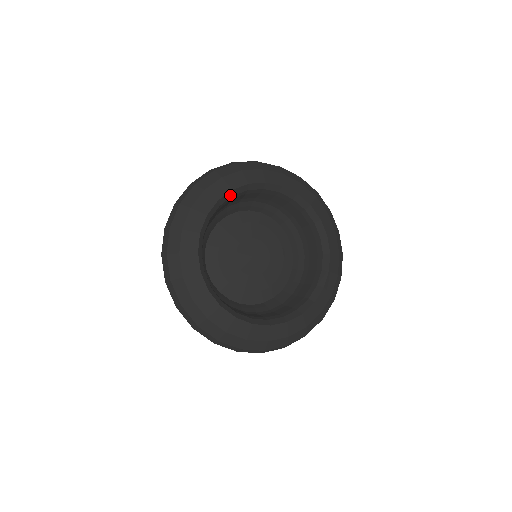
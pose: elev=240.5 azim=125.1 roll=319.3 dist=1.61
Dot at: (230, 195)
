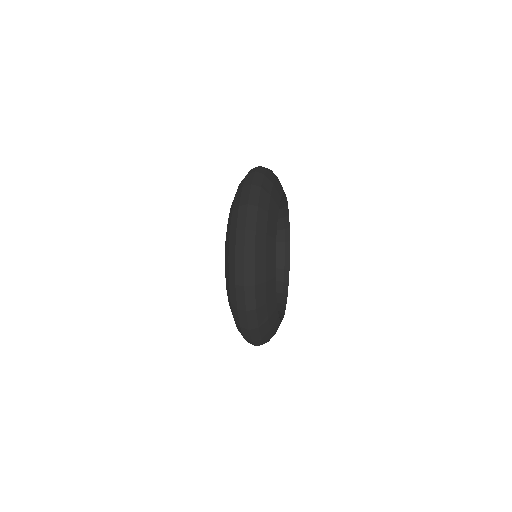
Dot at: (283, 199)
